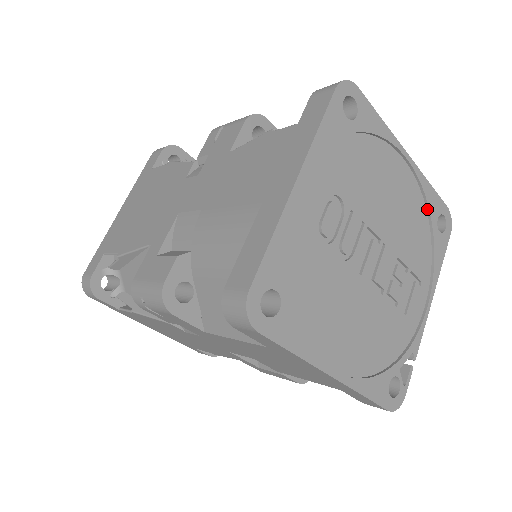
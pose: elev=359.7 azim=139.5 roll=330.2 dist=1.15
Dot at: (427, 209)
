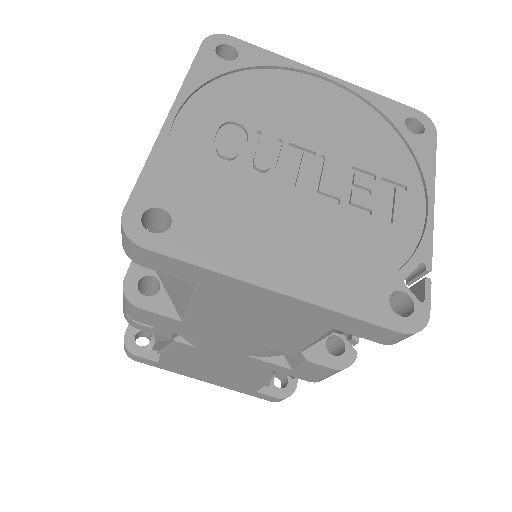
Dot at: (383, 117)
